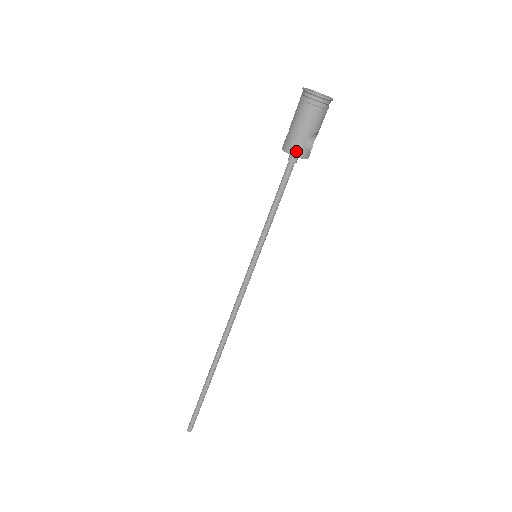
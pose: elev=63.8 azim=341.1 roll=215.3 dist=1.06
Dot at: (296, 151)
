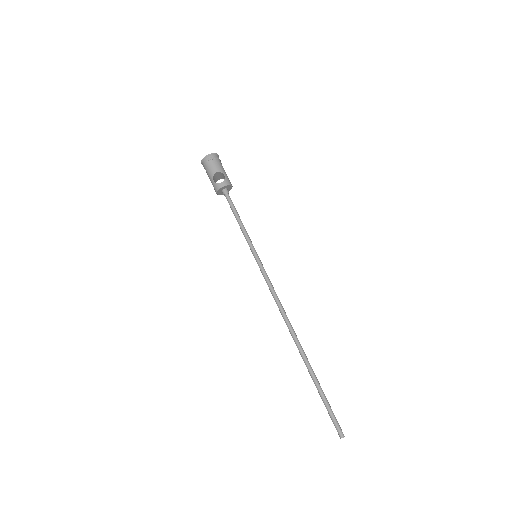
Dot at: (215, 189)
